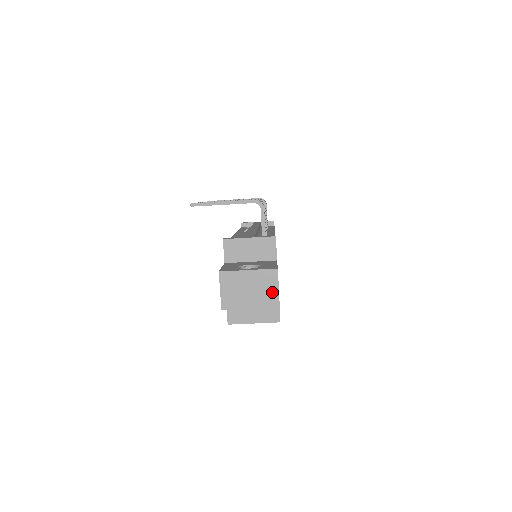
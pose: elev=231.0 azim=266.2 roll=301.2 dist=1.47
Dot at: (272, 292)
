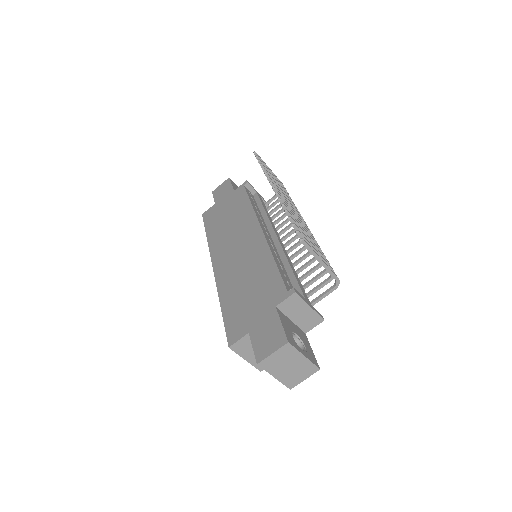
Dot at: (299, 379)
